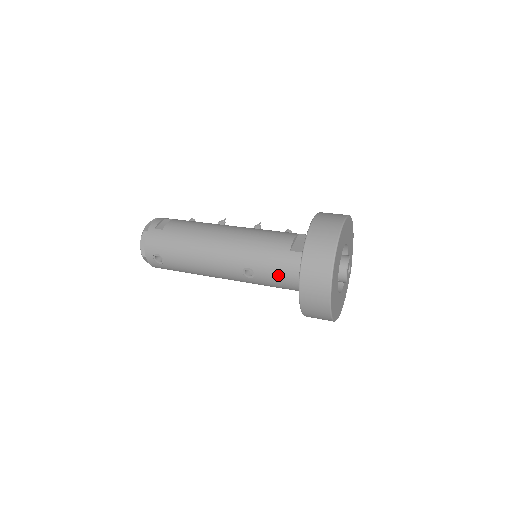
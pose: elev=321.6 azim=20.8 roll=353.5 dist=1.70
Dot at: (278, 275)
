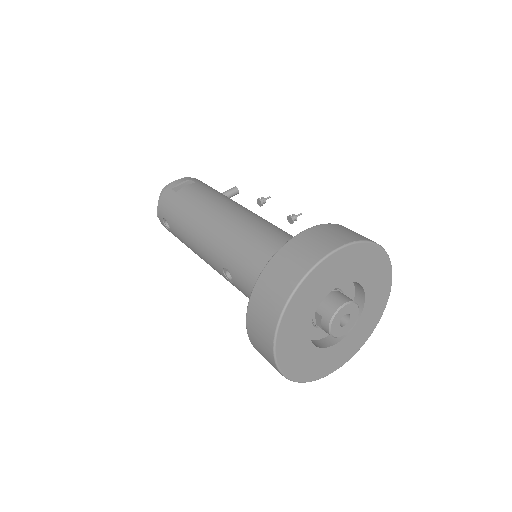
Dot at: (251, 291)
